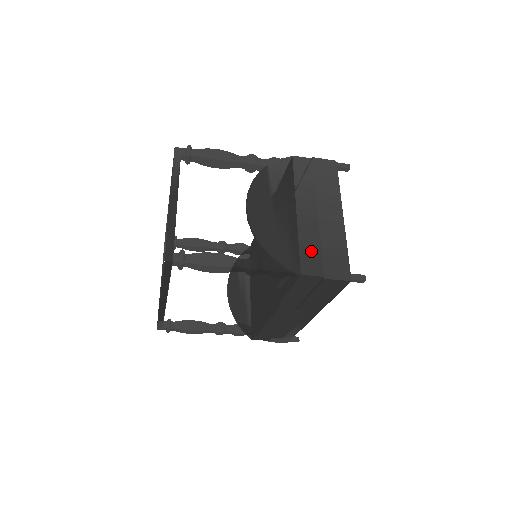
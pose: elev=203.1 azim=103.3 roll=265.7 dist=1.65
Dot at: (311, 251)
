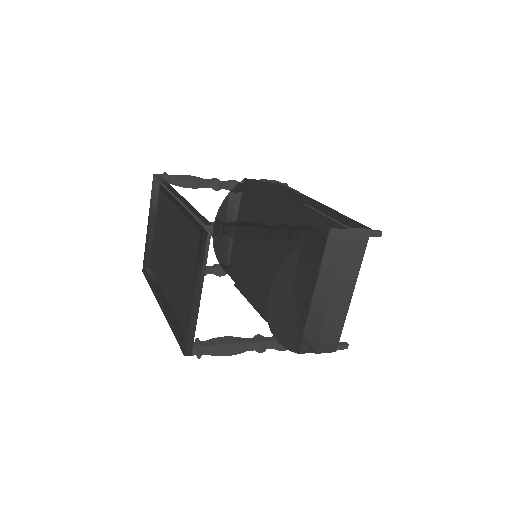
Dot at: (313, 332)
